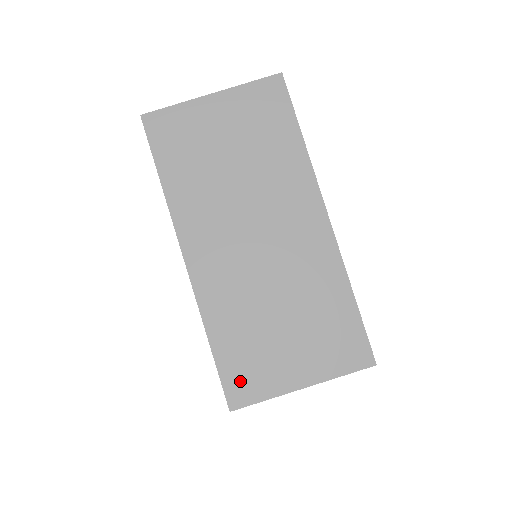
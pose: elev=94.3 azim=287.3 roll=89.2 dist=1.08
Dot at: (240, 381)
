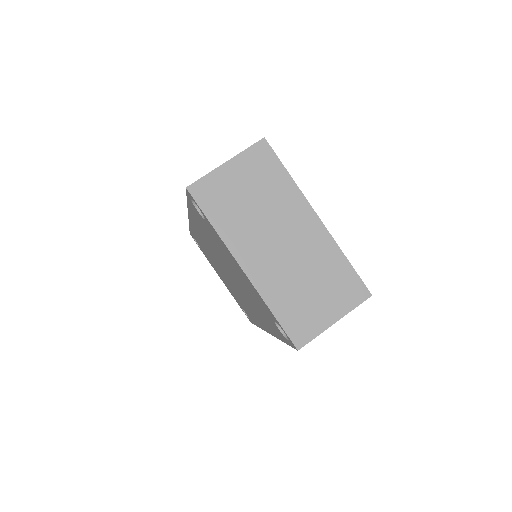
Dot at: (298, 331)
